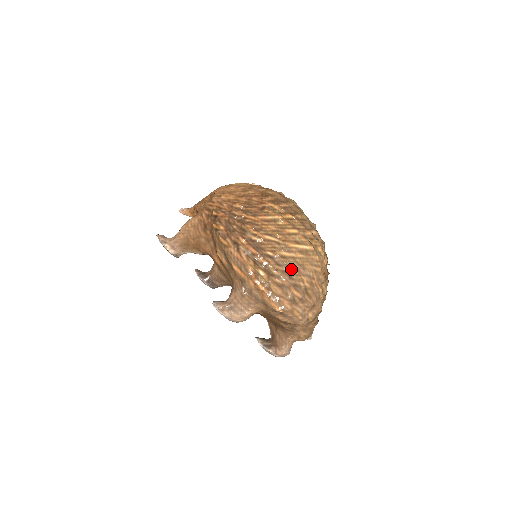
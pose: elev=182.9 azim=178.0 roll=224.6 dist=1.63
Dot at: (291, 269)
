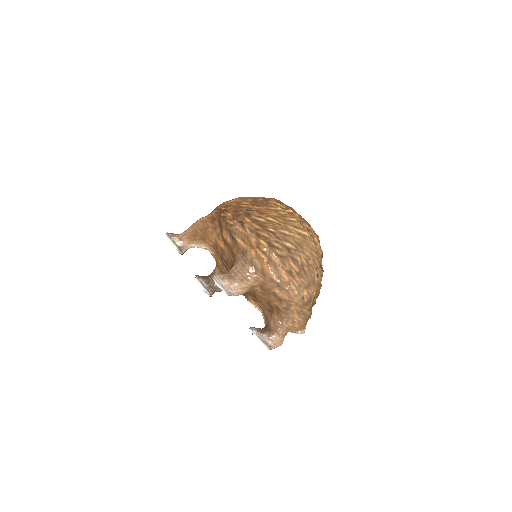
Dot at: (290, 244)
